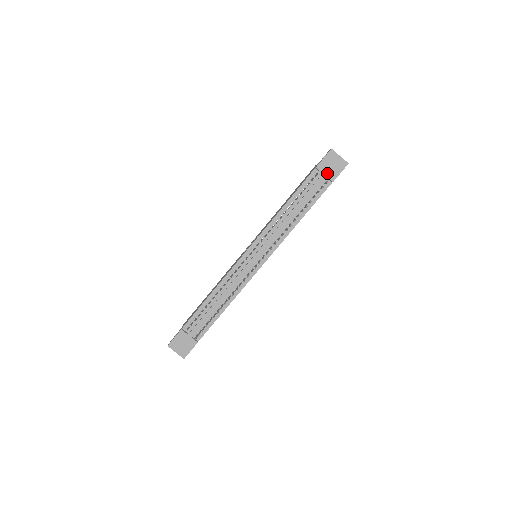
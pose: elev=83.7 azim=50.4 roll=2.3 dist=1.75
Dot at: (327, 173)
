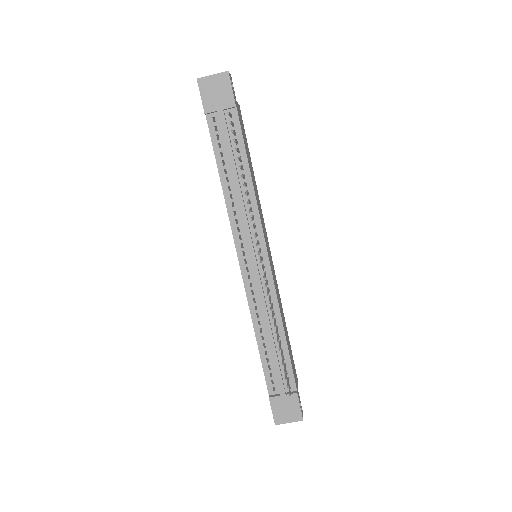
Dot at: (220, 105)
